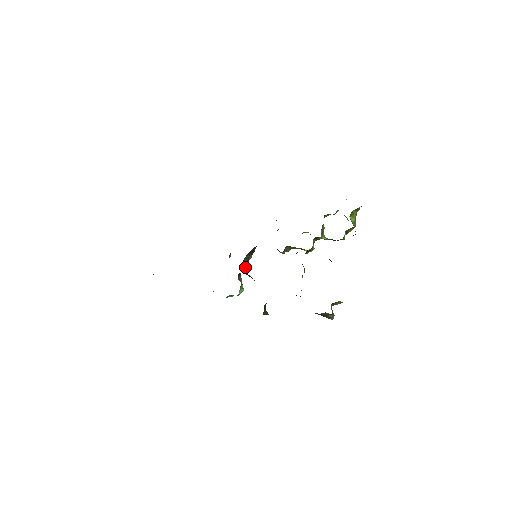
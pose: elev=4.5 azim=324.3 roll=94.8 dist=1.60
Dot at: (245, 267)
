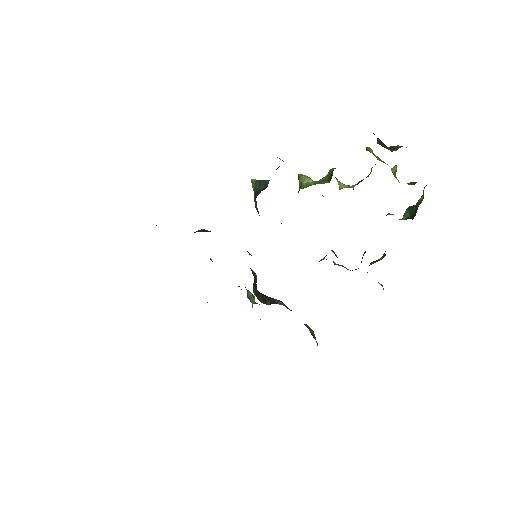
Dot at: (255, 287)
